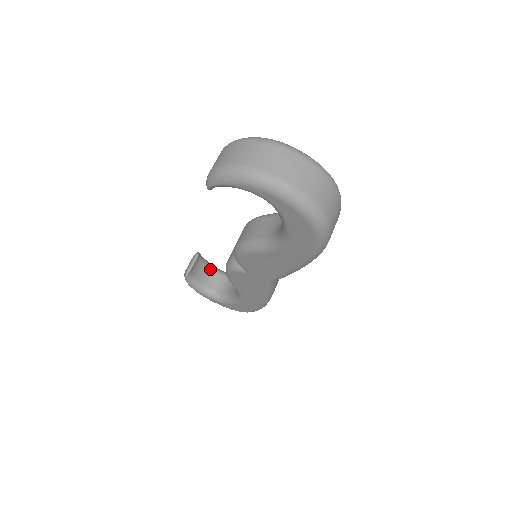
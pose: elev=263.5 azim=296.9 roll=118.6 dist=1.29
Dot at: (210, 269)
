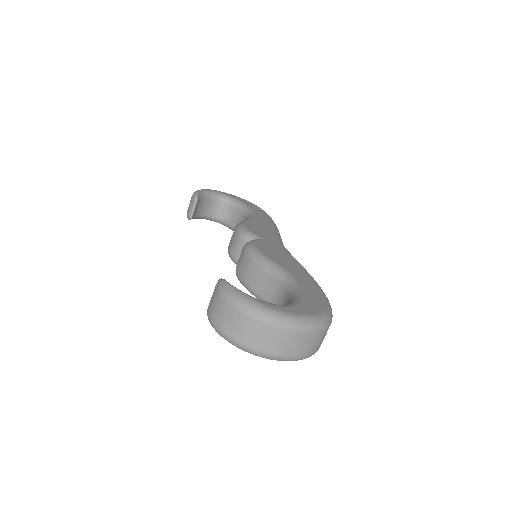
Dot at: (210, 199)
